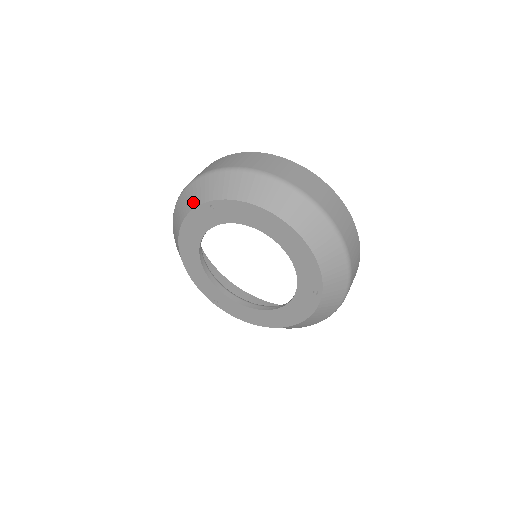
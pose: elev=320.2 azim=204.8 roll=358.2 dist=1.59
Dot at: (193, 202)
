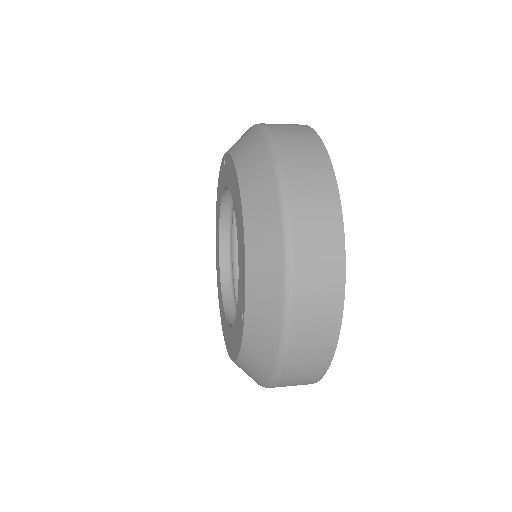
Dot at: occluded
